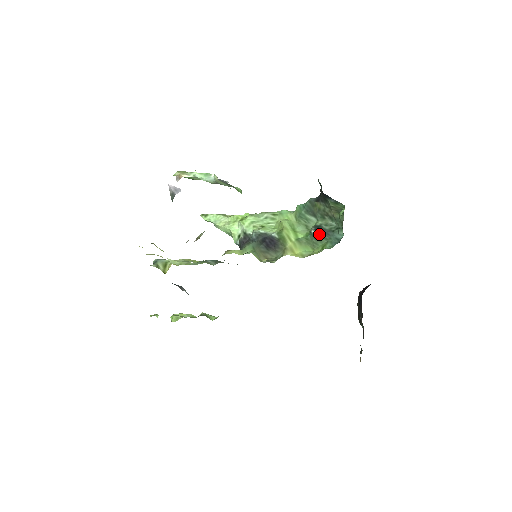
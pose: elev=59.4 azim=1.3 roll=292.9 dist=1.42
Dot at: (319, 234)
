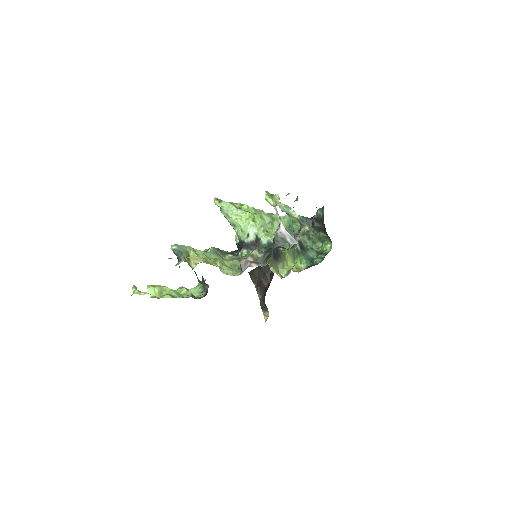
Dot at: (301, 250)
